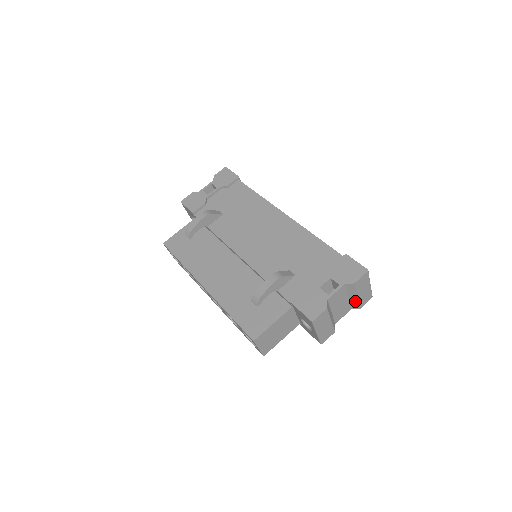
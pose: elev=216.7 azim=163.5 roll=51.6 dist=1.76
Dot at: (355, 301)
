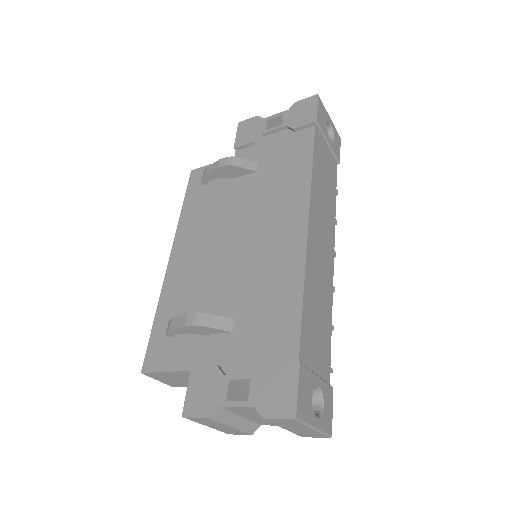
Dot at: occluded
